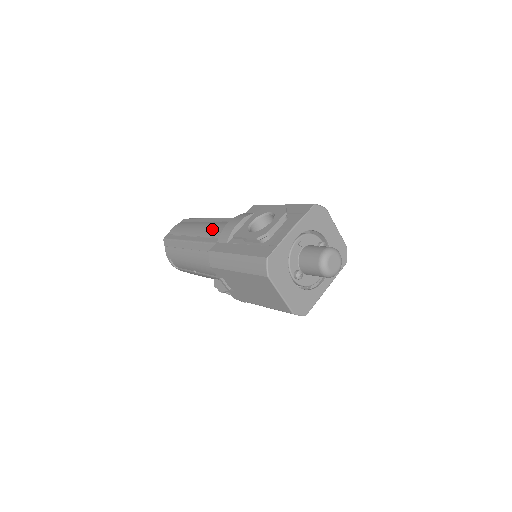
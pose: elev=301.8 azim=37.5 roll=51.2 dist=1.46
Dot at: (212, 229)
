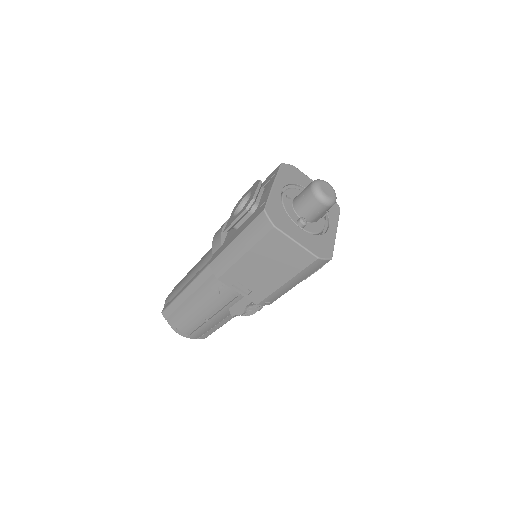
Dot at: (203, 260)
